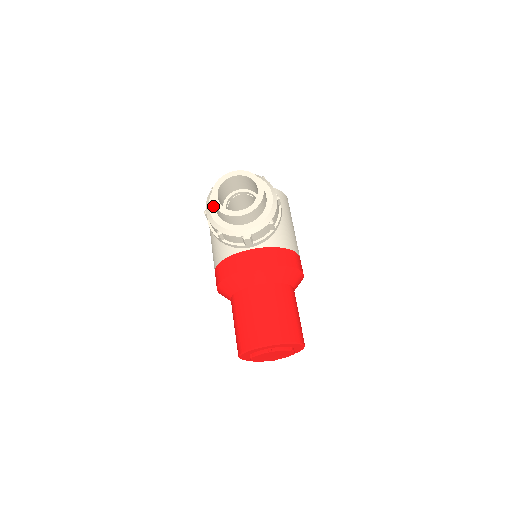
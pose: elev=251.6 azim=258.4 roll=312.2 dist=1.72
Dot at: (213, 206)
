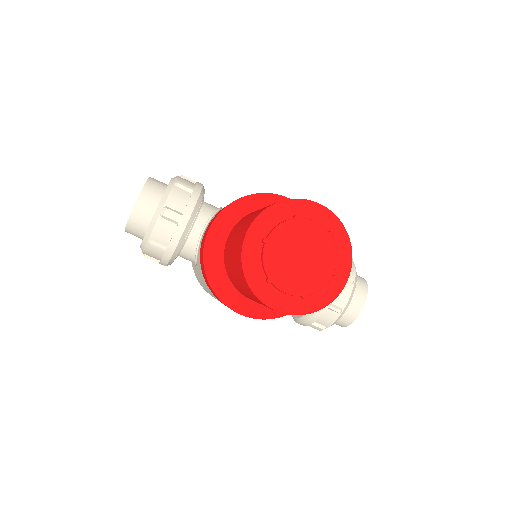
Dot at: occluded
